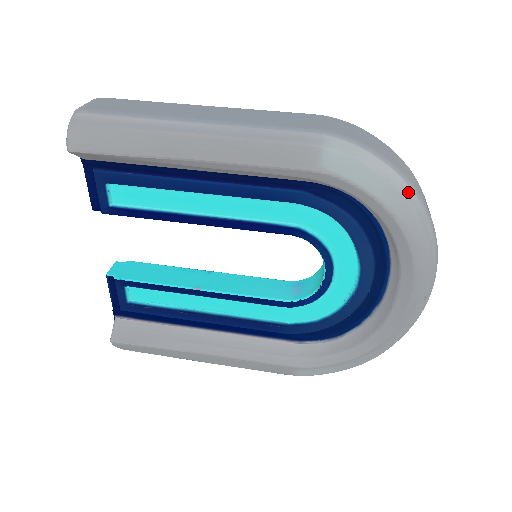
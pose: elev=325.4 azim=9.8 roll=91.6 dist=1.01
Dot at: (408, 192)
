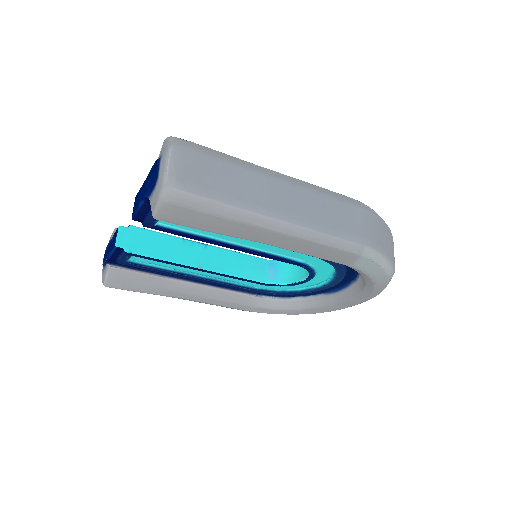
Dot at: (391, 275)
